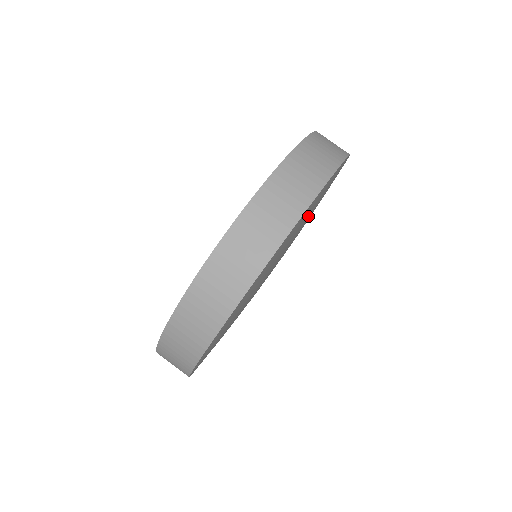
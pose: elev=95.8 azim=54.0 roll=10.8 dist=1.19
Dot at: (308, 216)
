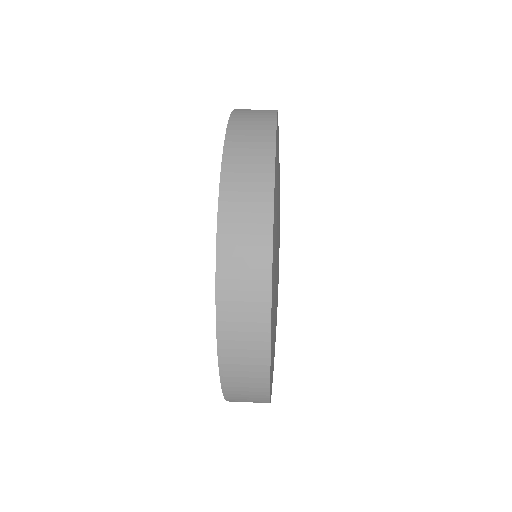
Dot at: occluded
